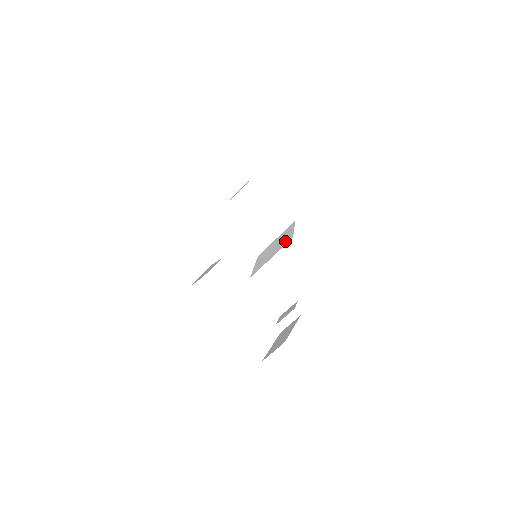
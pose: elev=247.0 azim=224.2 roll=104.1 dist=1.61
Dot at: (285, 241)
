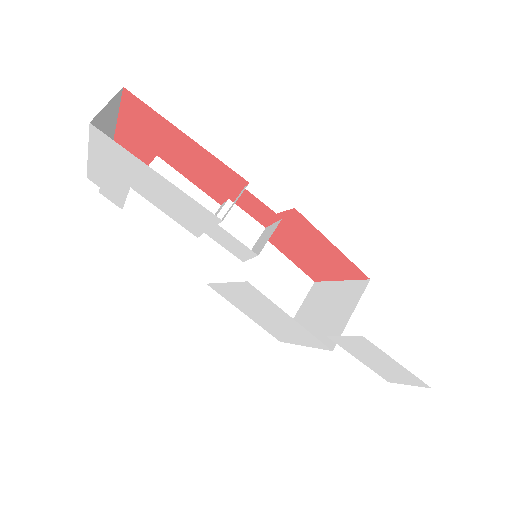
Dot at: occluded
